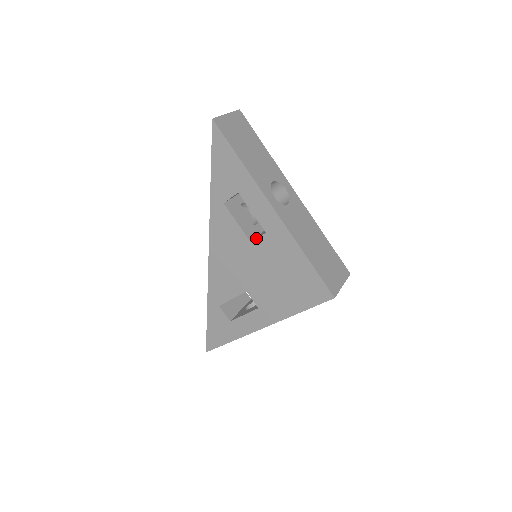
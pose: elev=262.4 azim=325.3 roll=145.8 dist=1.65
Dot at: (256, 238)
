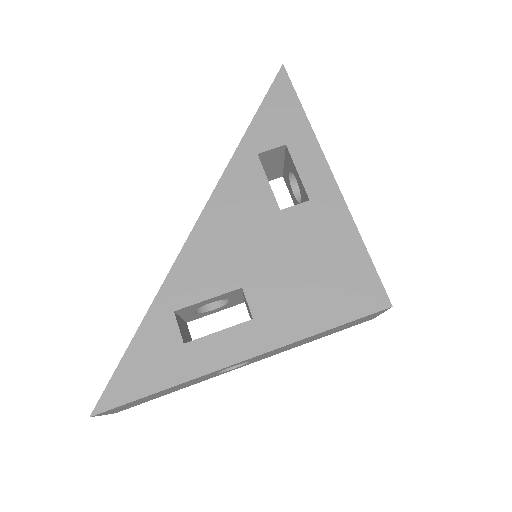
Dot at: (291, 206)
